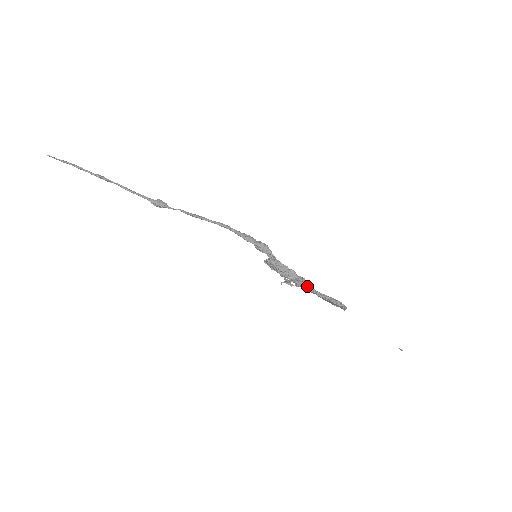
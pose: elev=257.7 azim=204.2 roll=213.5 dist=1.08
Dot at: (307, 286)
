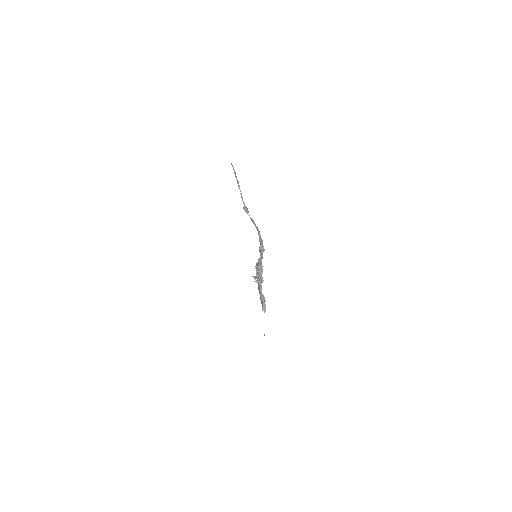
Dot at: (261, 285)
